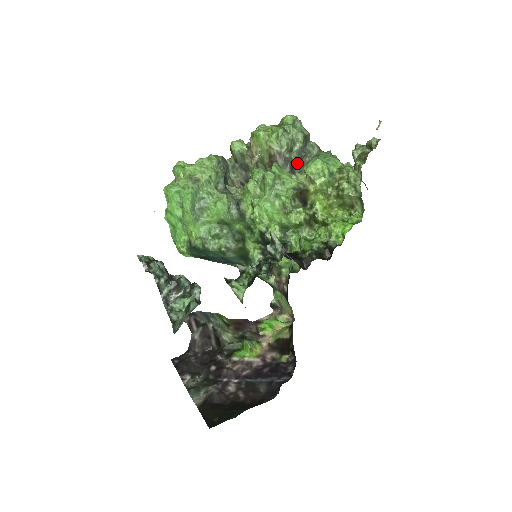
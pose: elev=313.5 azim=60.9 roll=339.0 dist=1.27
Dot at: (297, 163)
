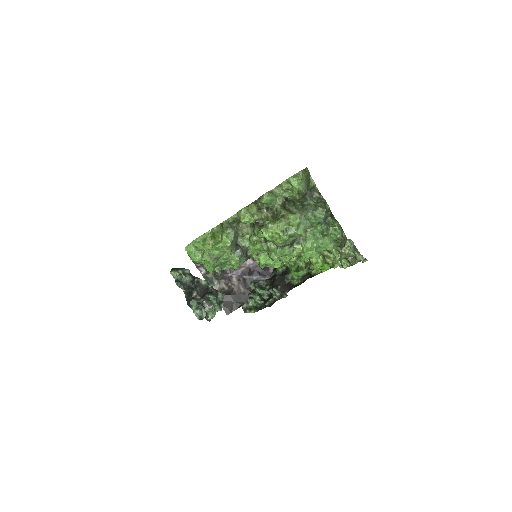
Dot at: occluded
